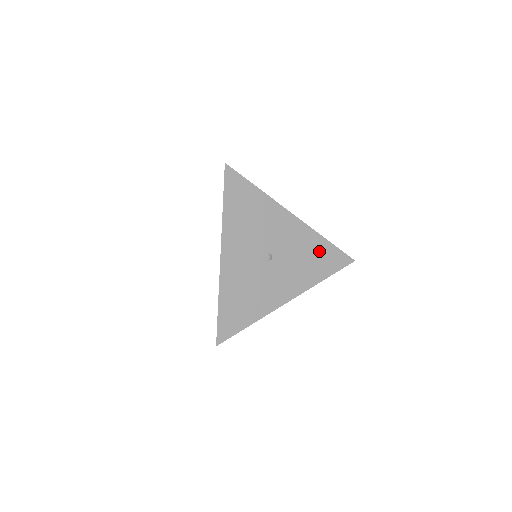
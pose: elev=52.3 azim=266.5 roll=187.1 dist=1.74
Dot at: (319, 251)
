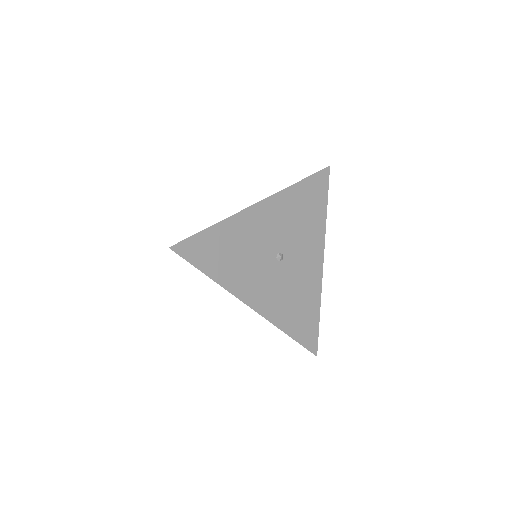
Dot at: (308, 309)
